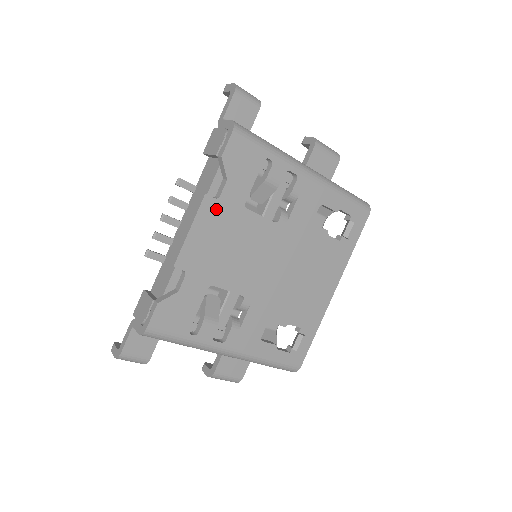
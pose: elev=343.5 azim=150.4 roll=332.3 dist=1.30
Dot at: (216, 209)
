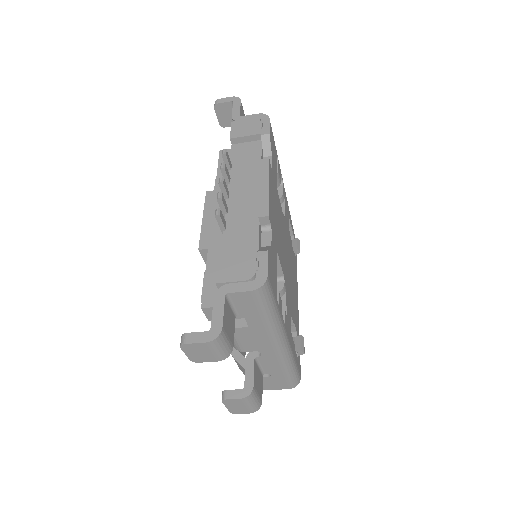
Dot at: (272, 177)
